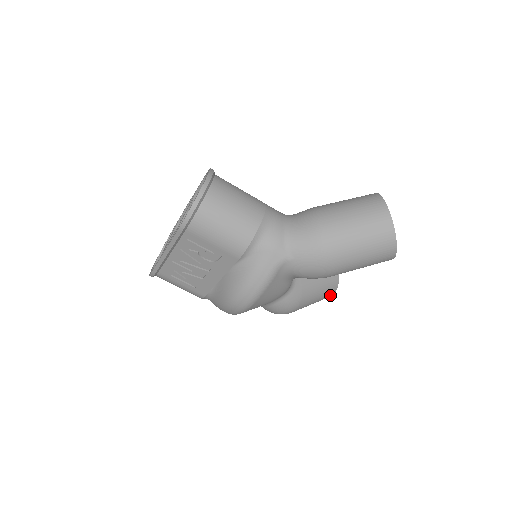
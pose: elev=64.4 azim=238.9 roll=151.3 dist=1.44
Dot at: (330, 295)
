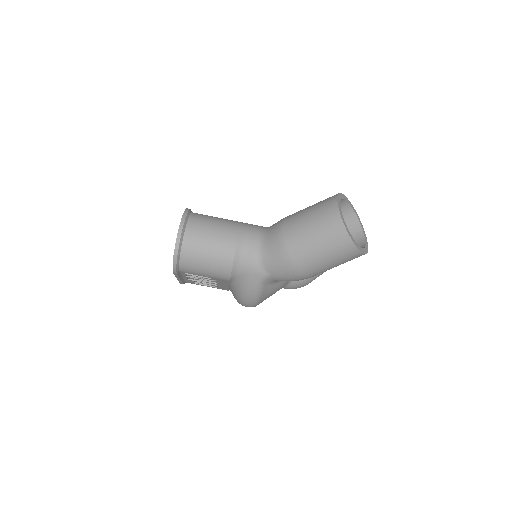
Dot at: occluded
